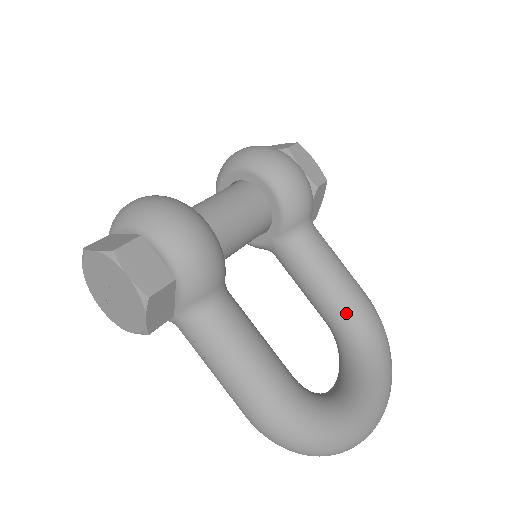
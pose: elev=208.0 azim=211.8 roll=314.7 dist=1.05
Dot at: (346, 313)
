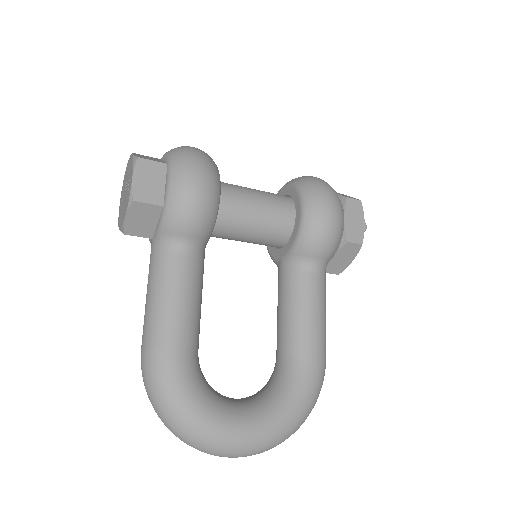
Dot at: (292, 354)
